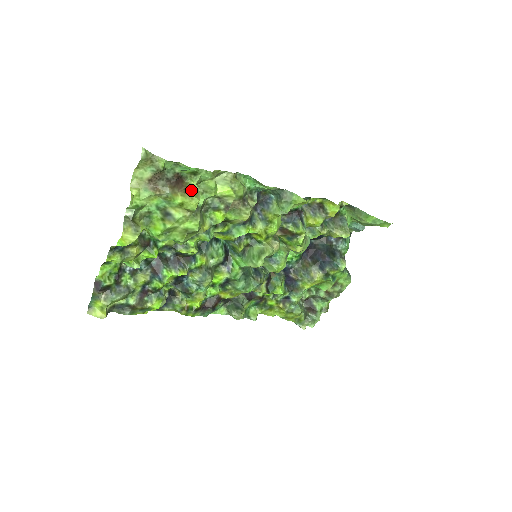
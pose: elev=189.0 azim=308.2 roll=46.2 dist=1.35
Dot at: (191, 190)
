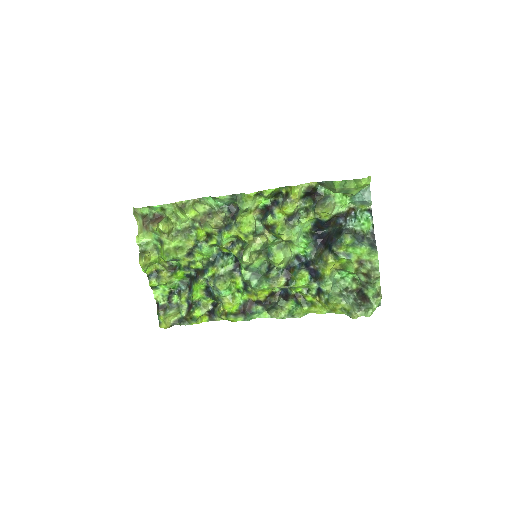
Dot at: occluded
